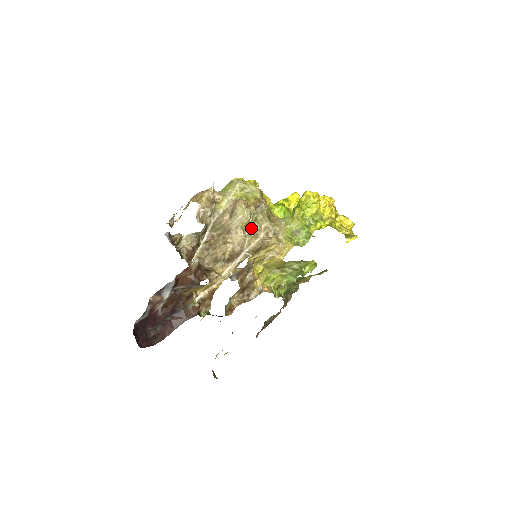
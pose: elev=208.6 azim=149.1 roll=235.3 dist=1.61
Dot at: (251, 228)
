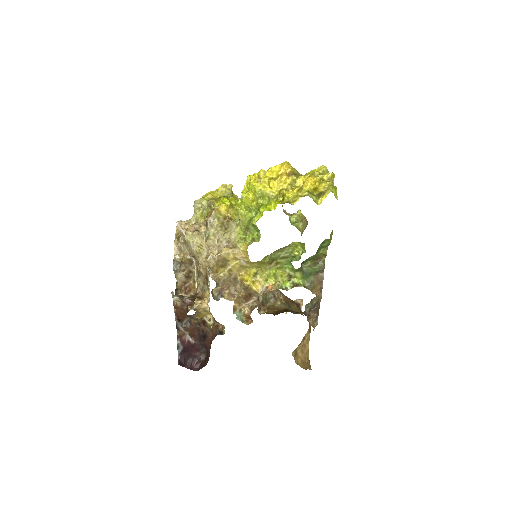
Dot at: (208, 247)
